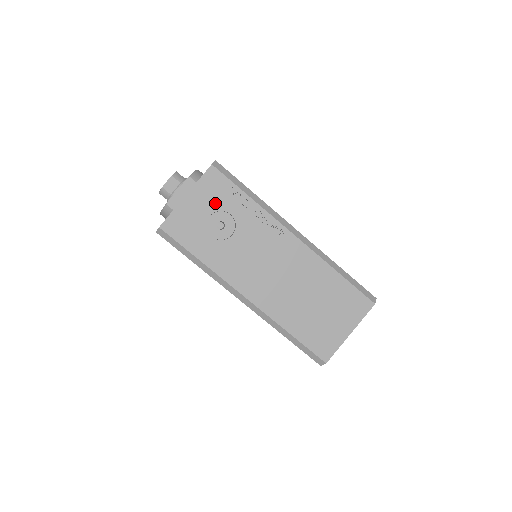
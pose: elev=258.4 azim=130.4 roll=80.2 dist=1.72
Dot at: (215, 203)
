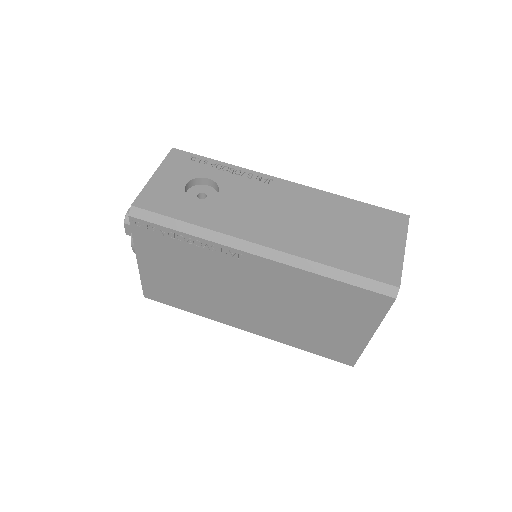
Dot at: (188, 174)
